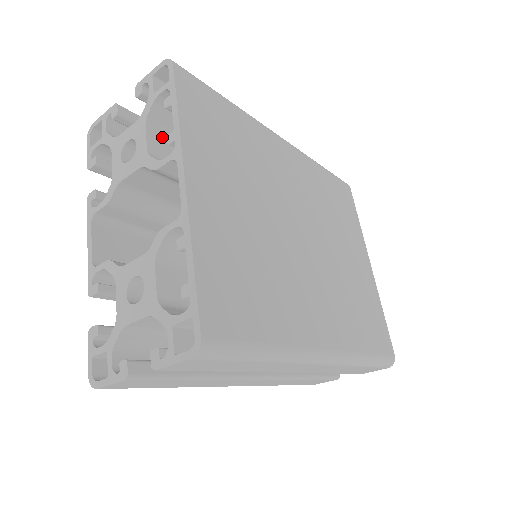
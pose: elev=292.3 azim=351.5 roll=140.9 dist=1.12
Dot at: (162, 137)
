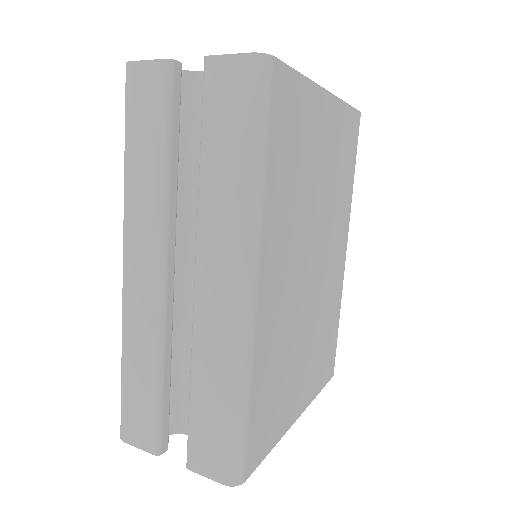
Dot at: occluded
